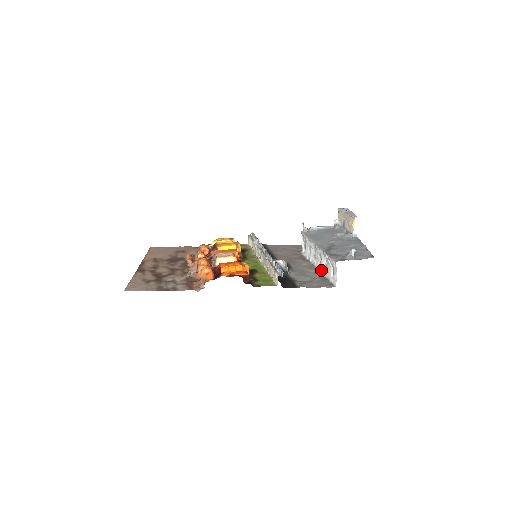
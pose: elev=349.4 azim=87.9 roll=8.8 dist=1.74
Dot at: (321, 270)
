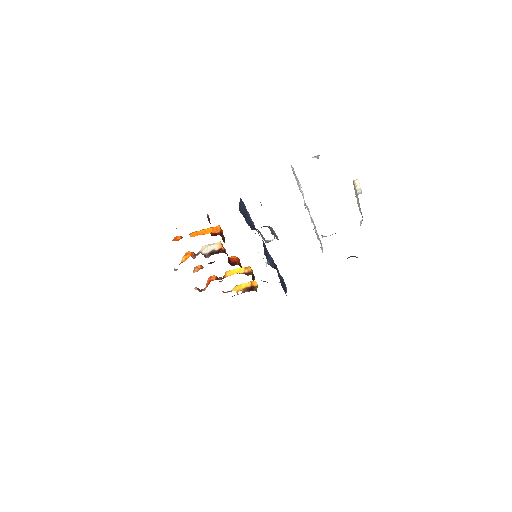
Dot at: occluded
